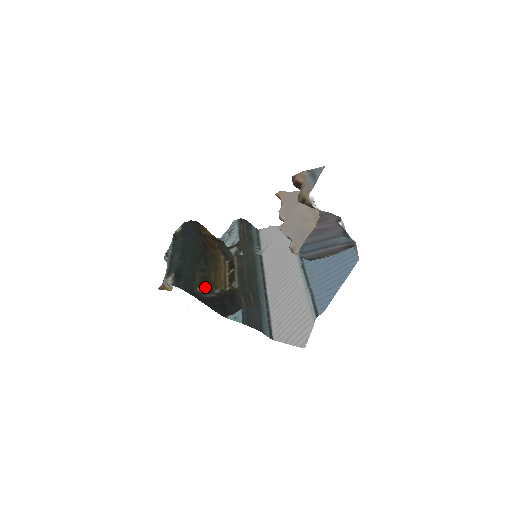
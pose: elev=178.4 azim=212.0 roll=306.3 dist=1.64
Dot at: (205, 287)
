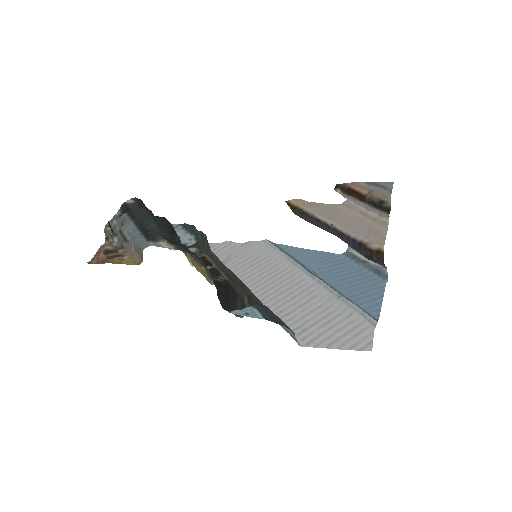
Dot at: occluded
